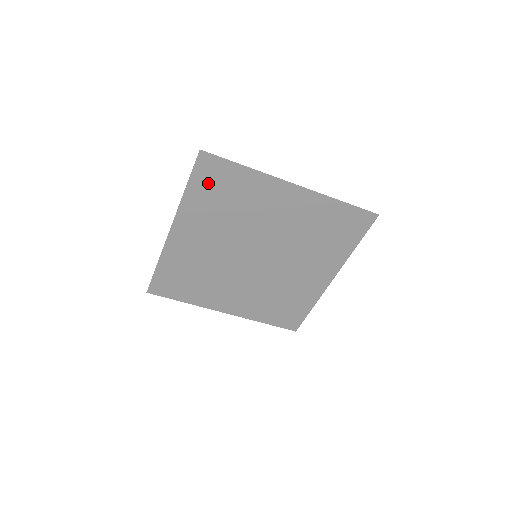
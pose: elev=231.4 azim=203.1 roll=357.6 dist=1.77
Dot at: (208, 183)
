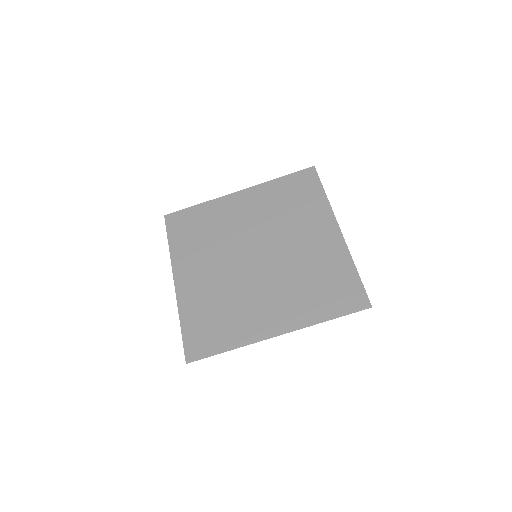
Dot at: (295, 185)
